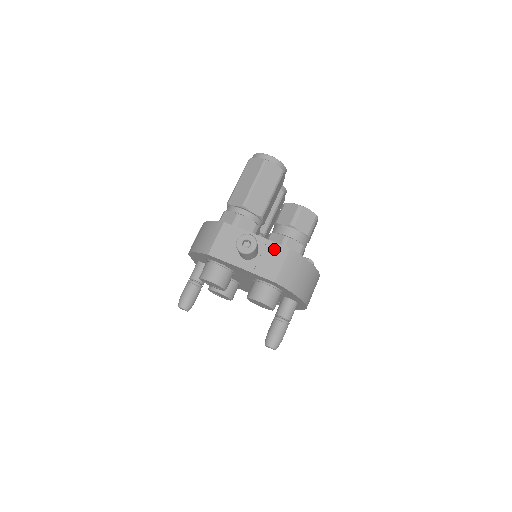
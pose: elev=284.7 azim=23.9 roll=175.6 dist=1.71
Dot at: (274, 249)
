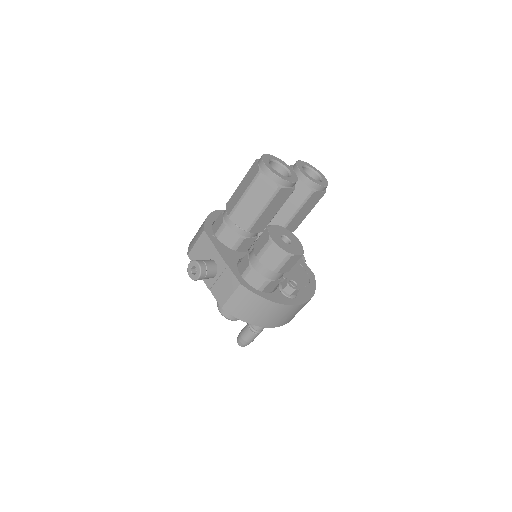
Dot at: (229, 278)
